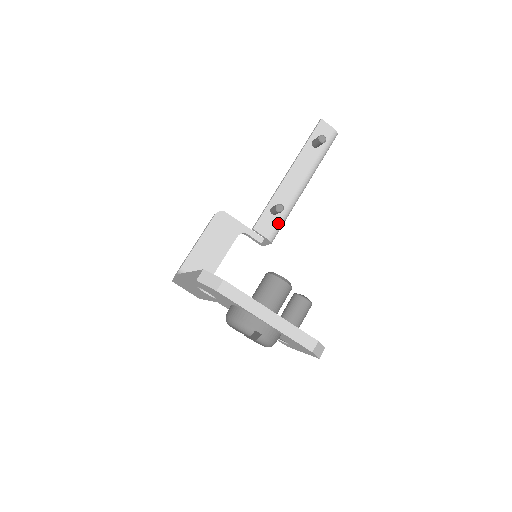
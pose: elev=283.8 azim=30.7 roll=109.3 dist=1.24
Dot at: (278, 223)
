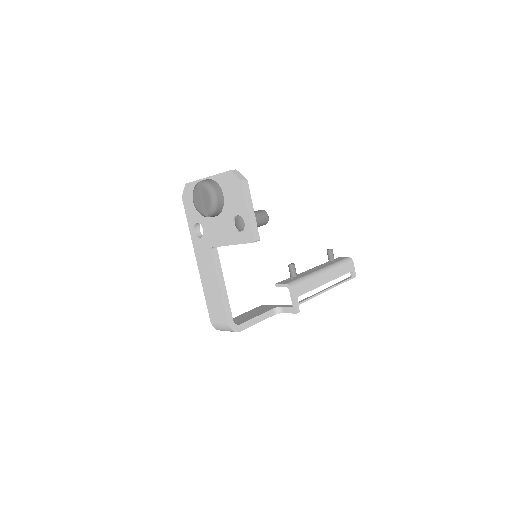
Dot at: (296, 280)
